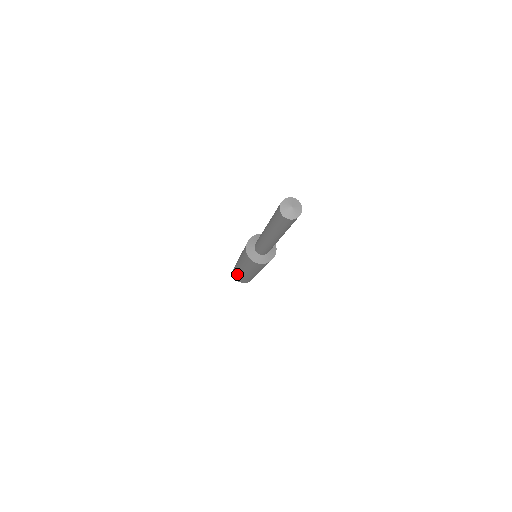
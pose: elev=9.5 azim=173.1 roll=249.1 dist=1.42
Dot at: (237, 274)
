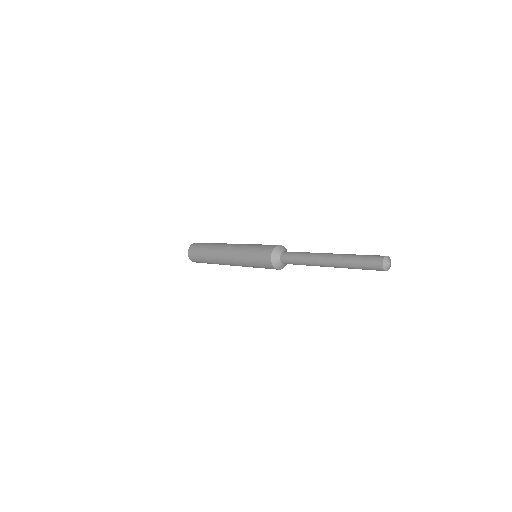
Dot at: (204, 251)
